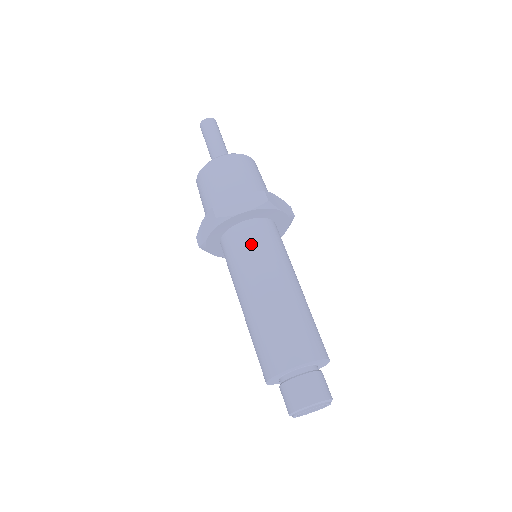
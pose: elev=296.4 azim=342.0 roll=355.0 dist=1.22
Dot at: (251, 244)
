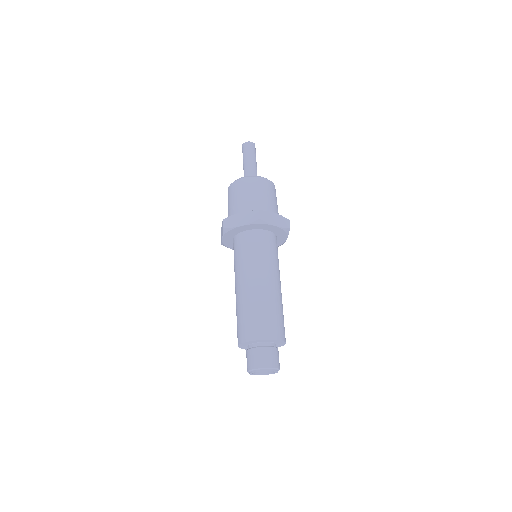
Dot at: (269, 248)
